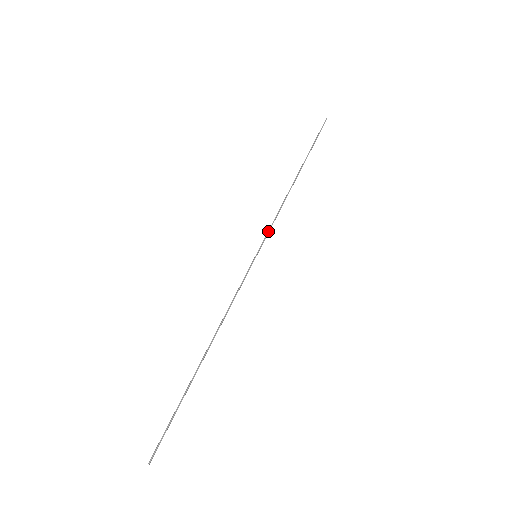
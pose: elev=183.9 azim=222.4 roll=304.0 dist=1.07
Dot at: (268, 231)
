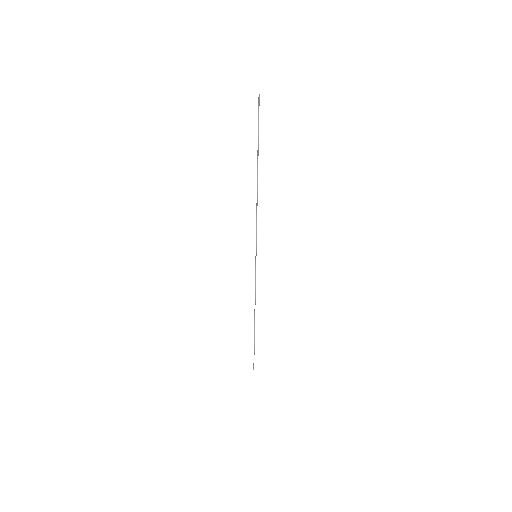
Dot at: (256, 235)
